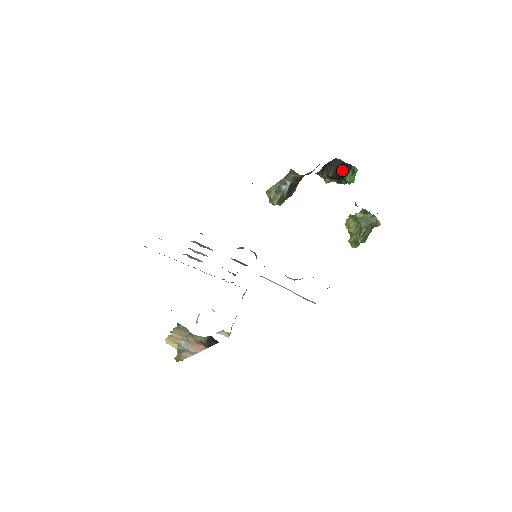
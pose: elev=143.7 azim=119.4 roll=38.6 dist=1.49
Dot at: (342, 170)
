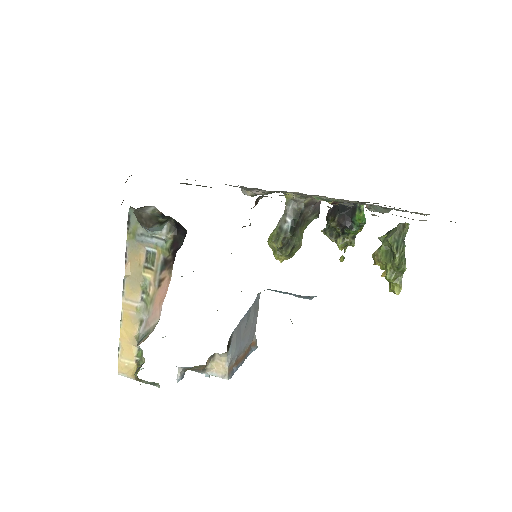
Dot at: (347, 212)
